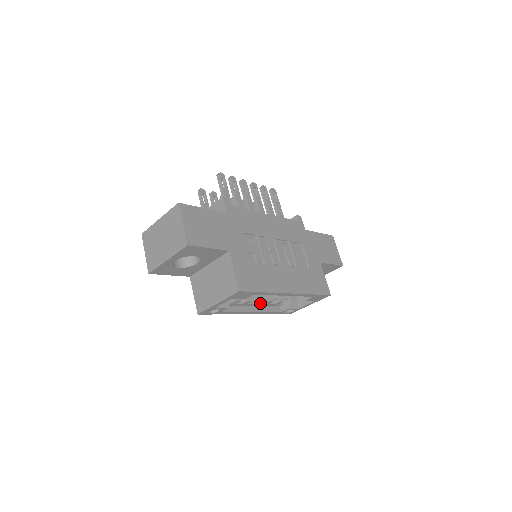
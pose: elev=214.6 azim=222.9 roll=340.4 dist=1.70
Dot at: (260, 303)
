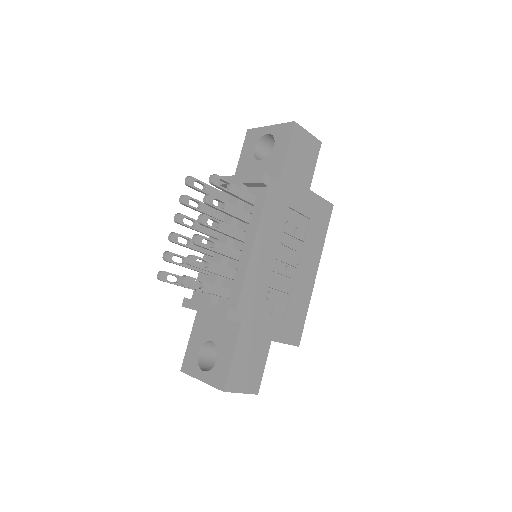
Dot at: occluded
